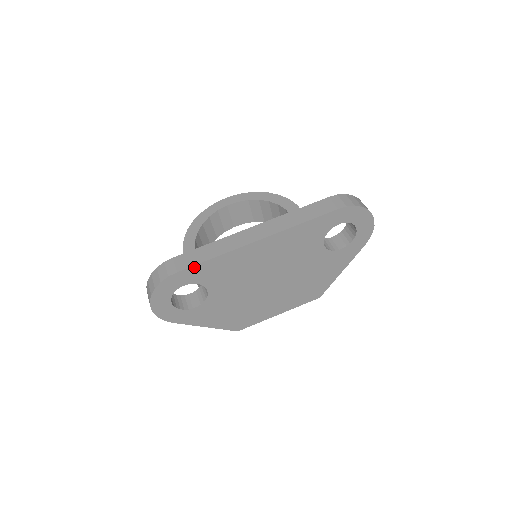
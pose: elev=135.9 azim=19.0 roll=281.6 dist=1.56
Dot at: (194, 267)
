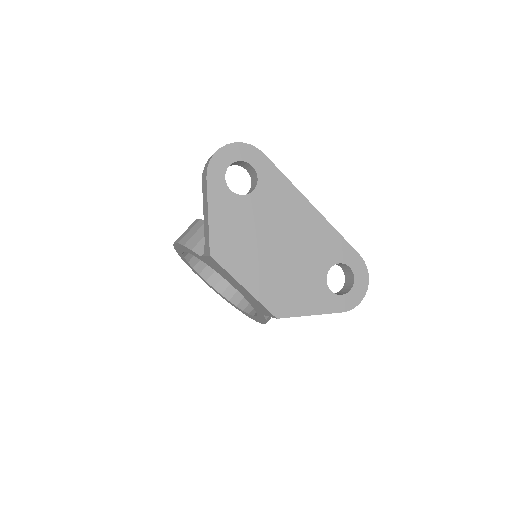
Dot at: (273, 166)
